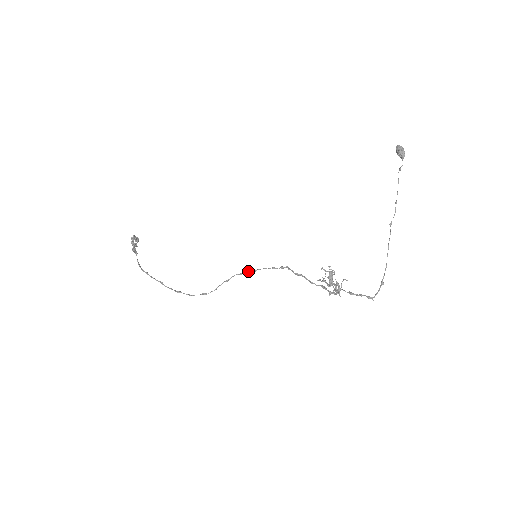
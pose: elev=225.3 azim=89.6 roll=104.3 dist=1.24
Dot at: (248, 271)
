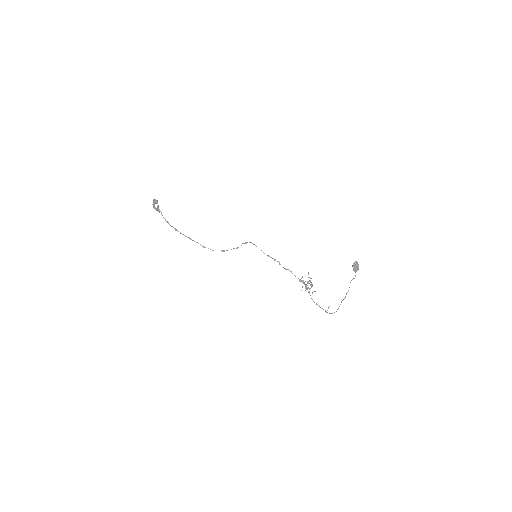
Dot at: occluded
